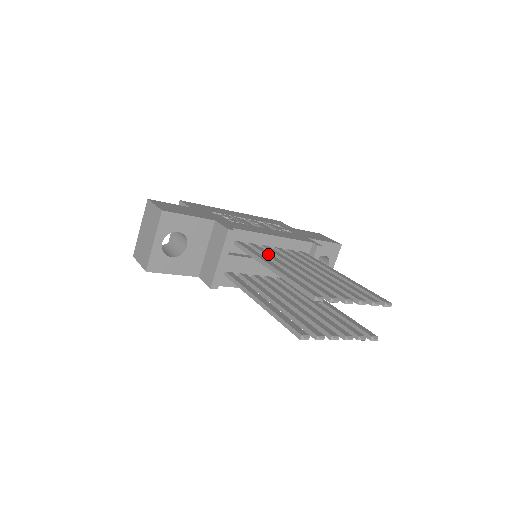
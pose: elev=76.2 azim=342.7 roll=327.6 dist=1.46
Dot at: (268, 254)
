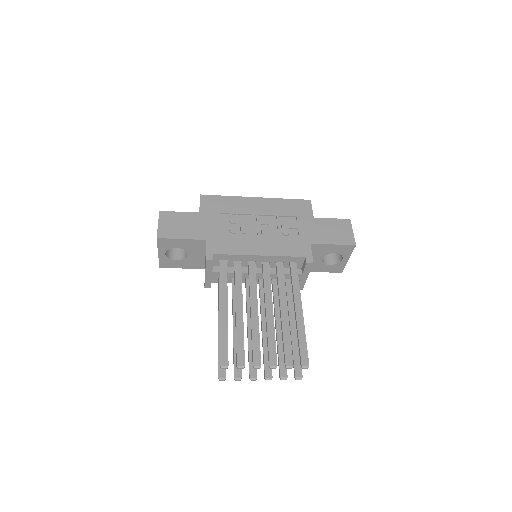
Dot at: (237, 284)
